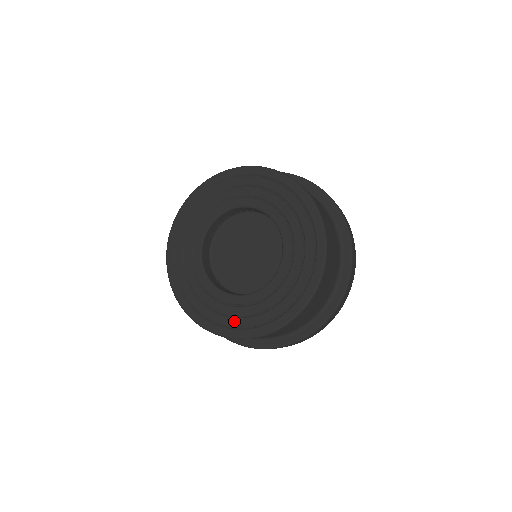
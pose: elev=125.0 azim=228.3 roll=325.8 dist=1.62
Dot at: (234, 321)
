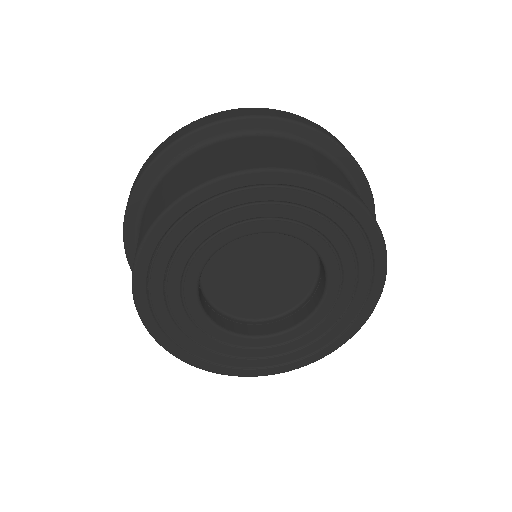
Dot at: (316, 345)
